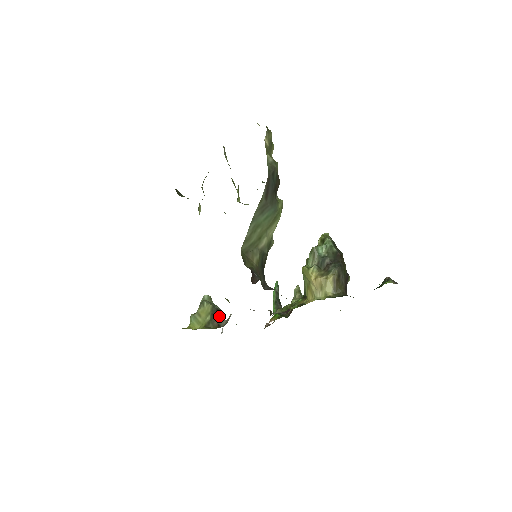
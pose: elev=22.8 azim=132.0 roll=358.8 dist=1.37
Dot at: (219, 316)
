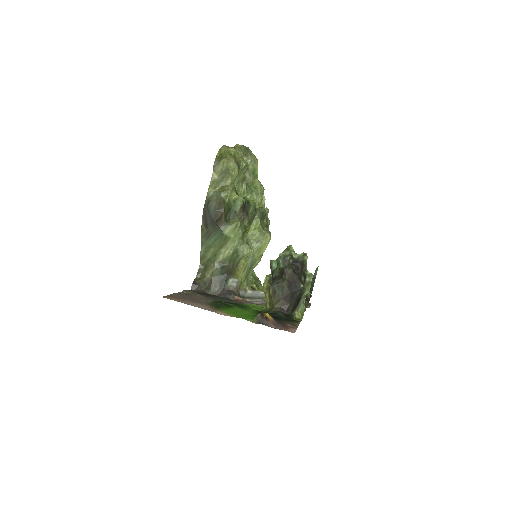
Dot at: occluded
